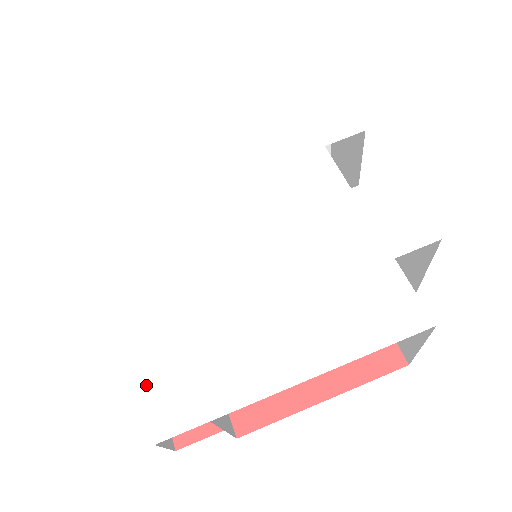
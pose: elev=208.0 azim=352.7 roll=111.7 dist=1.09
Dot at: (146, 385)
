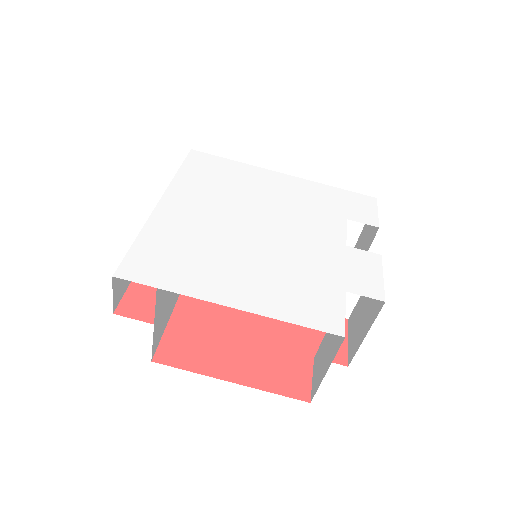
Dot at: (135, 249)
